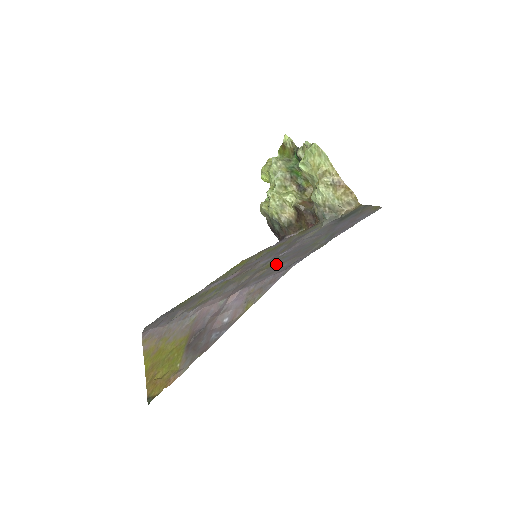
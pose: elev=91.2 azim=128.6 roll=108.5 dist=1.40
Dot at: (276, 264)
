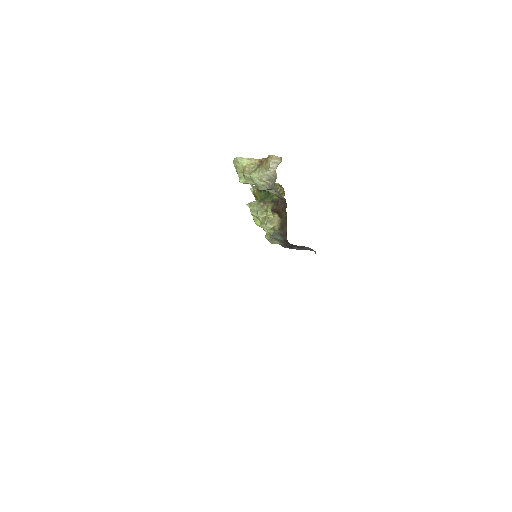
Dot at: occluded
